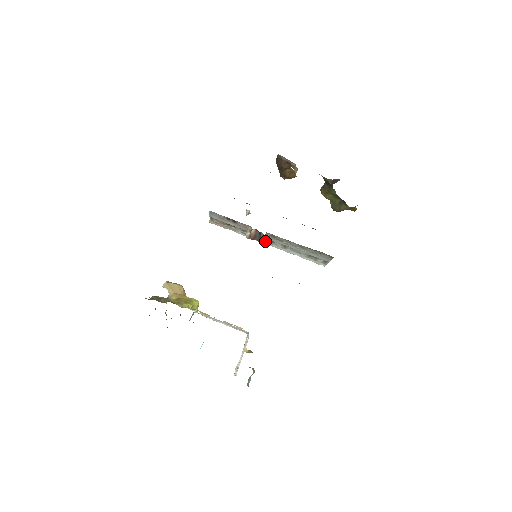
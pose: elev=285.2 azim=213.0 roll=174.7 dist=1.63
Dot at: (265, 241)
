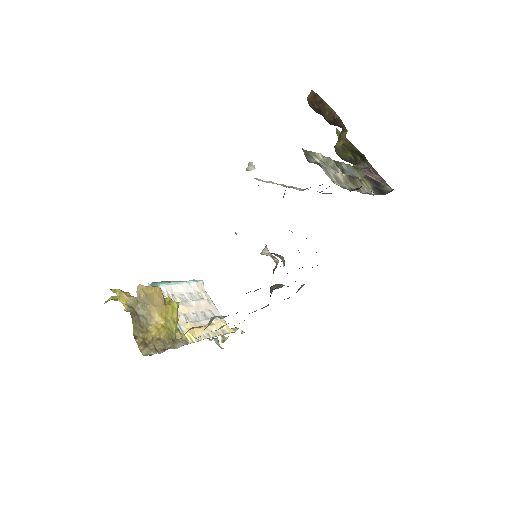
Dot at: occluded
